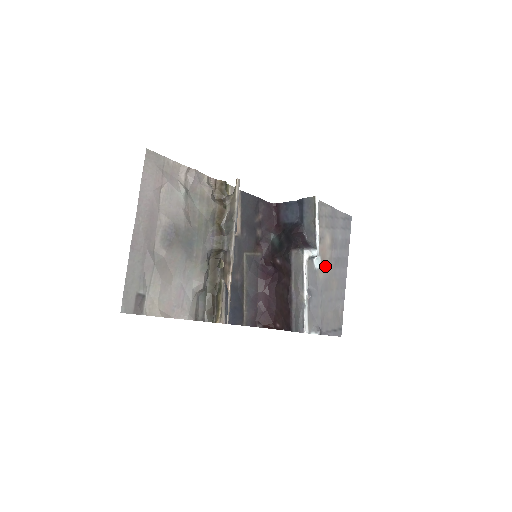
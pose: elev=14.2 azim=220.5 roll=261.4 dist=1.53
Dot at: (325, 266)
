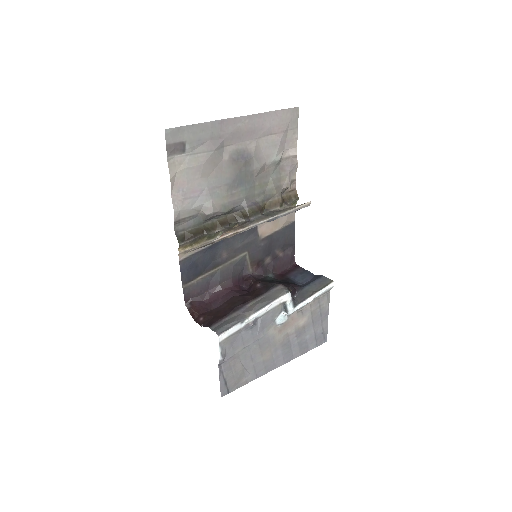
Dot at: (280, 332)
